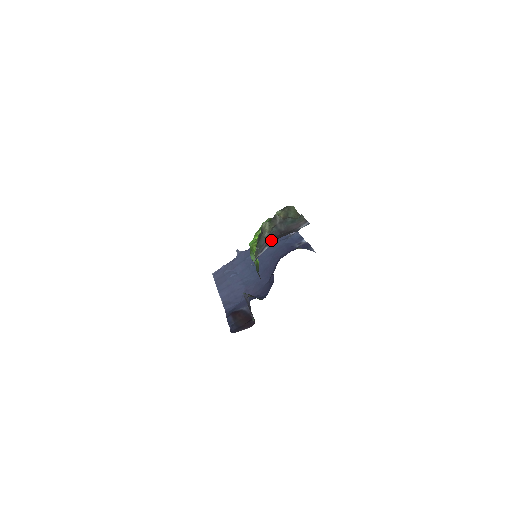
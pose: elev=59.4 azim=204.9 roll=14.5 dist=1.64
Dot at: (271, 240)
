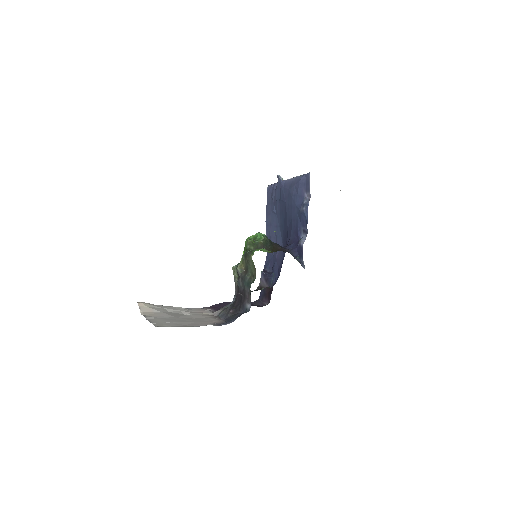
Dot at: (236, 295)
